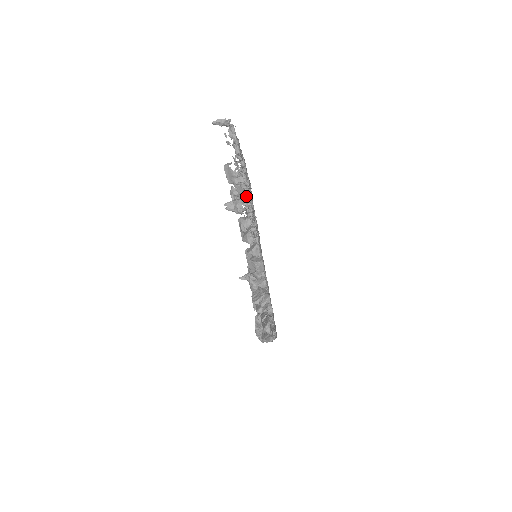
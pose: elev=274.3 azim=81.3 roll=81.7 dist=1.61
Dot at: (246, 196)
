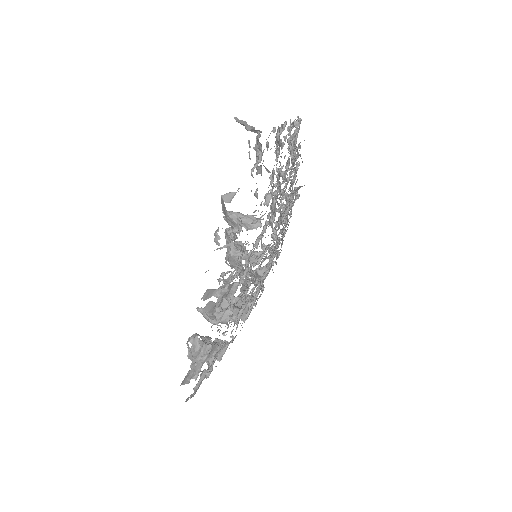
Dot at: occluded
